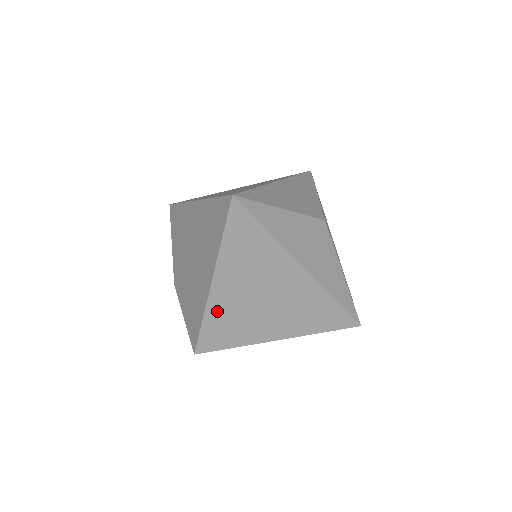
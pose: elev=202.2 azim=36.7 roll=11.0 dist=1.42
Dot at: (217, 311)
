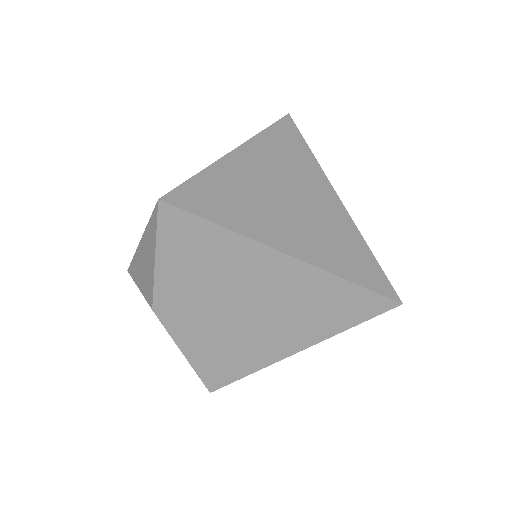
Dot at: occluded
